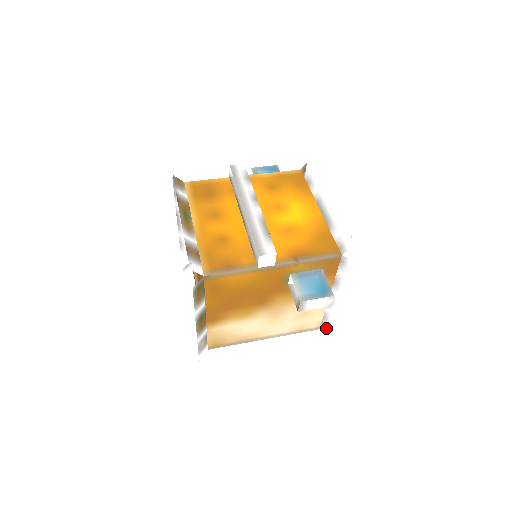
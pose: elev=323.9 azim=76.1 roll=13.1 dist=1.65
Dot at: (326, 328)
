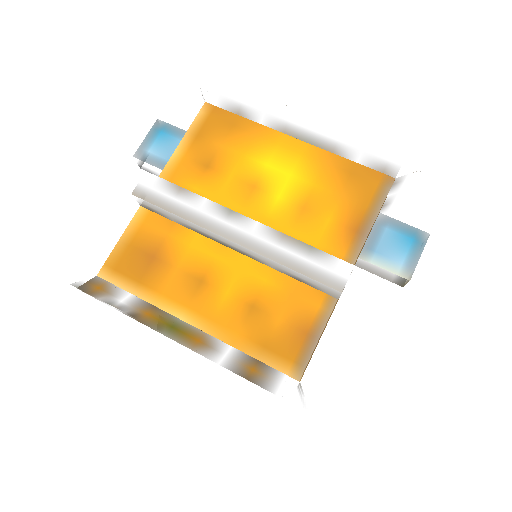
Dot at: occluded
